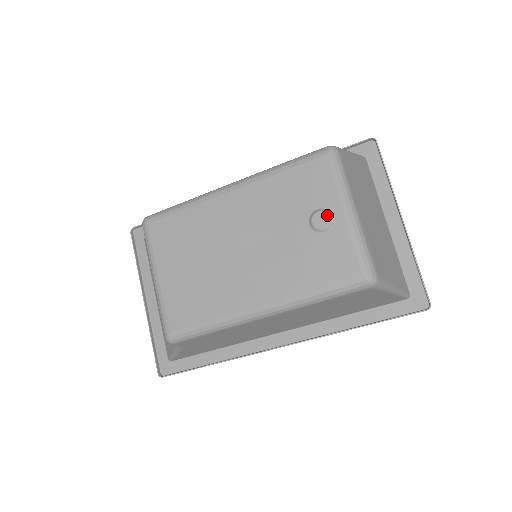
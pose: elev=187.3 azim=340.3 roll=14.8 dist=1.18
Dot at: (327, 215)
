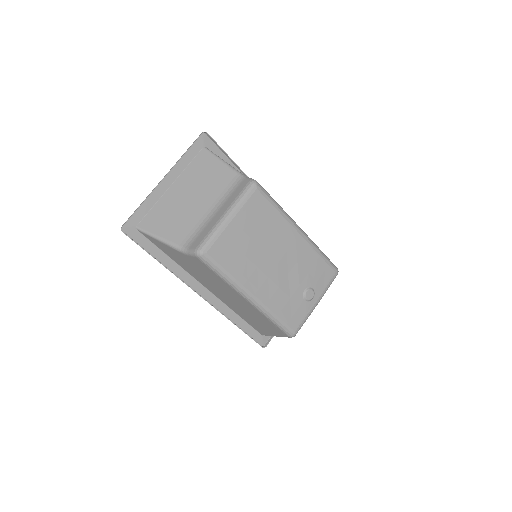
Dot at: (313, 296)
